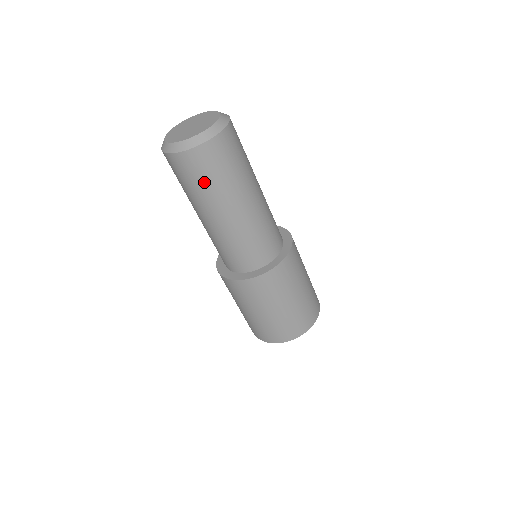
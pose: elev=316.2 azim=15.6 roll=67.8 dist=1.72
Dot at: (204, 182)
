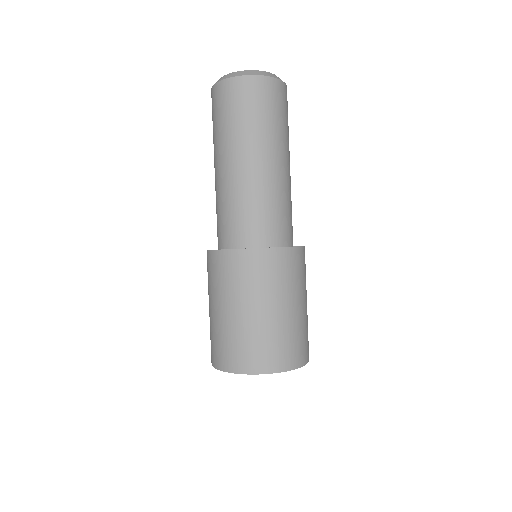
Dot at: (220, 120)
